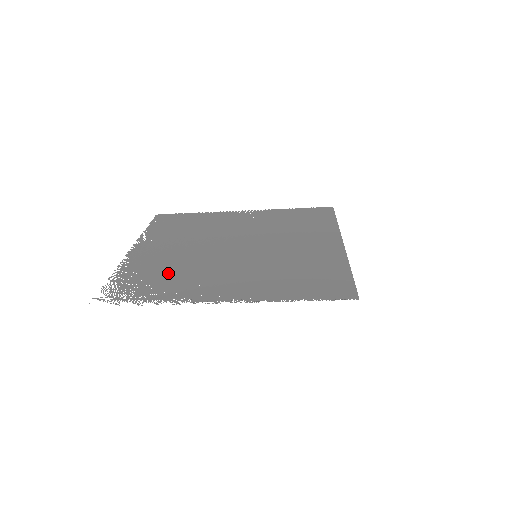
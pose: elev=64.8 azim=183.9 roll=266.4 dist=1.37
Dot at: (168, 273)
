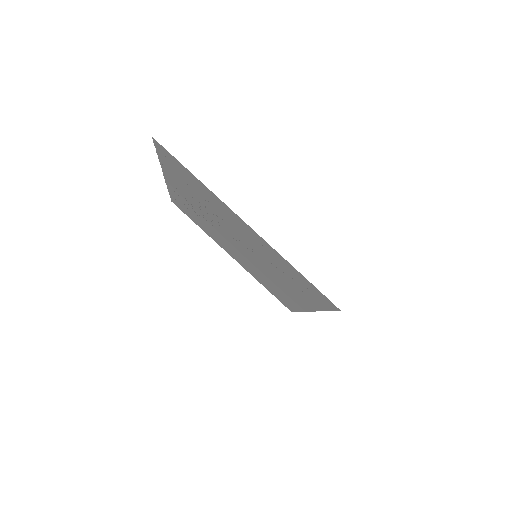
Dot at: (201, 197)
